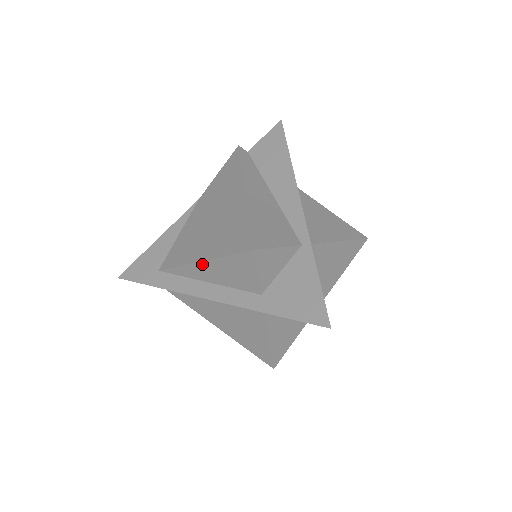
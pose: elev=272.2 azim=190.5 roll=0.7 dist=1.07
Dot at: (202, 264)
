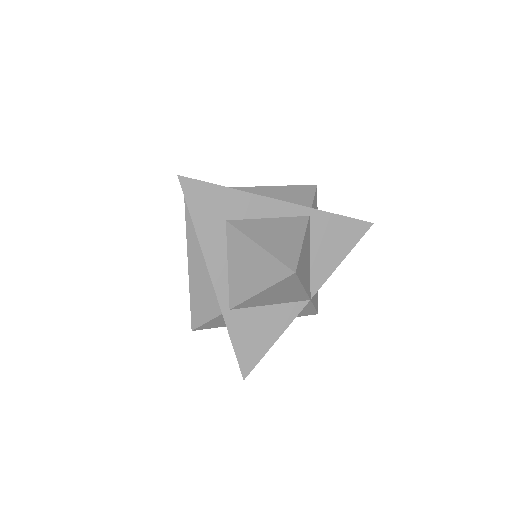
Dot at: occluded
